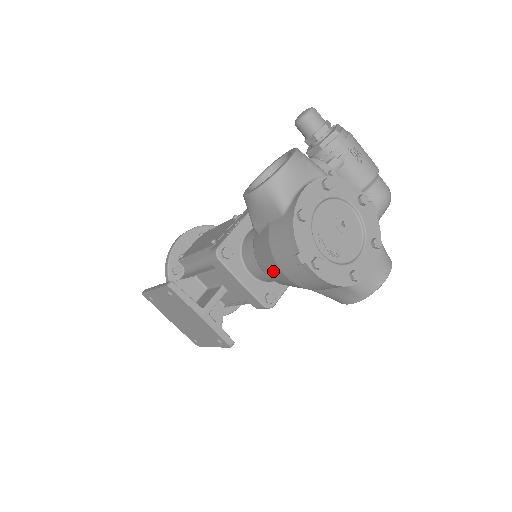
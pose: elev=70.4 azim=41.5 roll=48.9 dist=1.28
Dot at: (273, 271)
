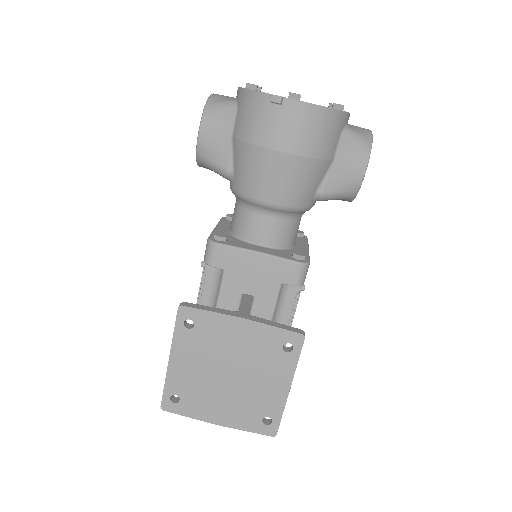
Dot at: (270, 173)
